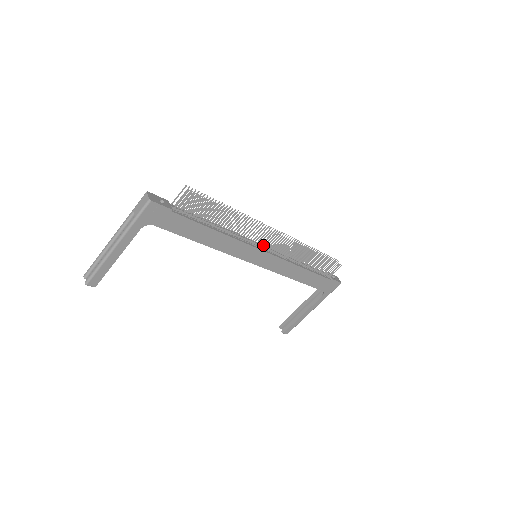
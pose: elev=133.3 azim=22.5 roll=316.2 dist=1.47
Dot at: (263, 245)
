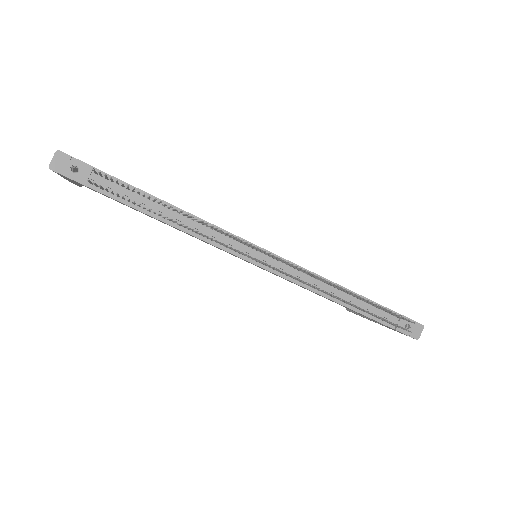
Dot at: occluded
